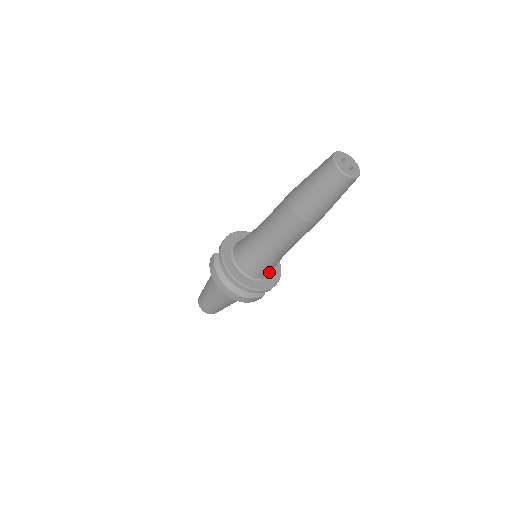
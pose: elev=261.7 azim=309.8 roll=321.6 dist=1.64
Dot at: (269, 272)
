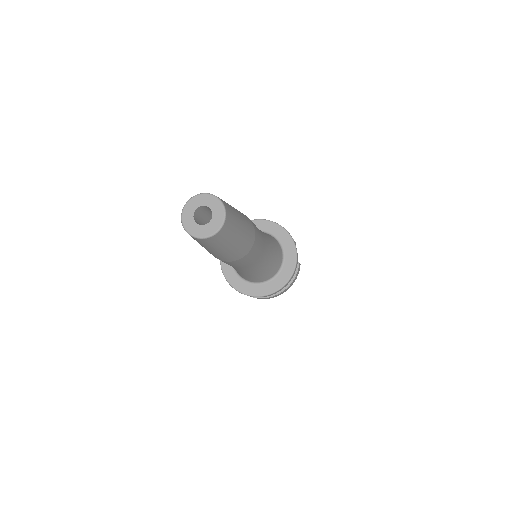
Dot at: (279, 258)
